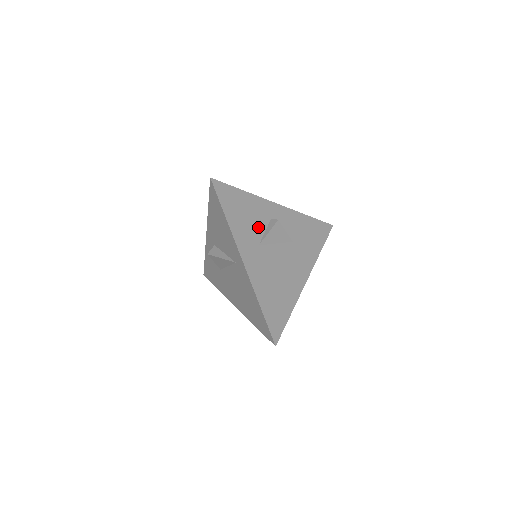
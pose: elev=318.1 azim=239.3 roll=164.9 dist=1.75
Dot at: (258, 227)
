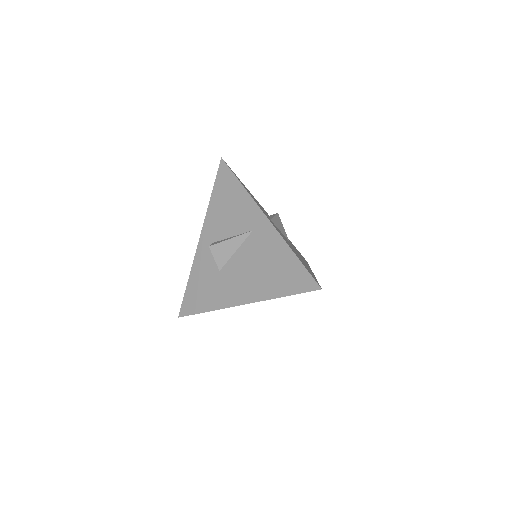
Dot at: (264, 211)
